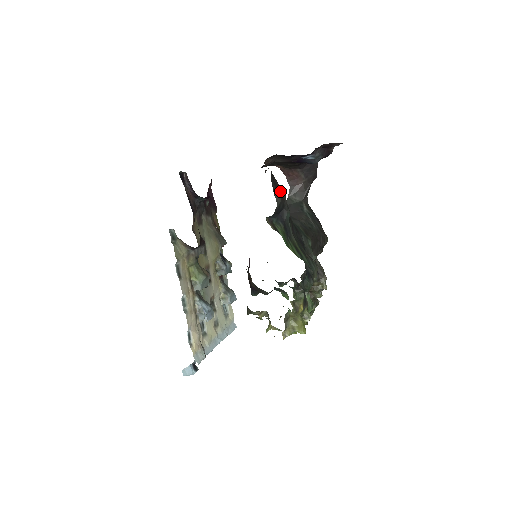
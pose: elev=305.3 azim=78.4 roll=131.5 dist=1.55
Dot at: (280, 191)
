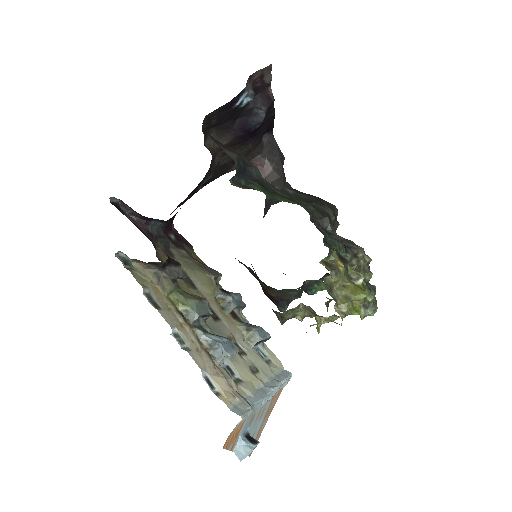
Dot at: (232, 150)
